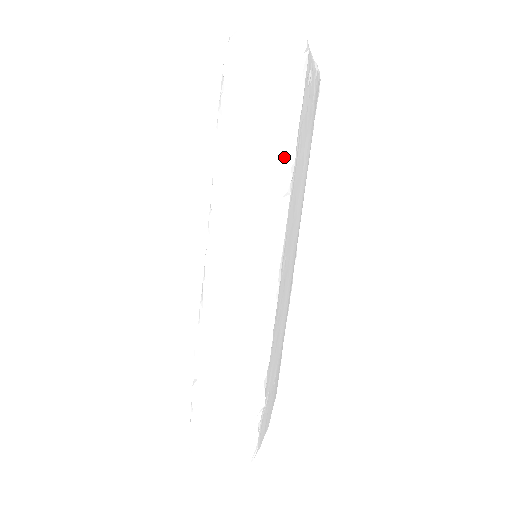
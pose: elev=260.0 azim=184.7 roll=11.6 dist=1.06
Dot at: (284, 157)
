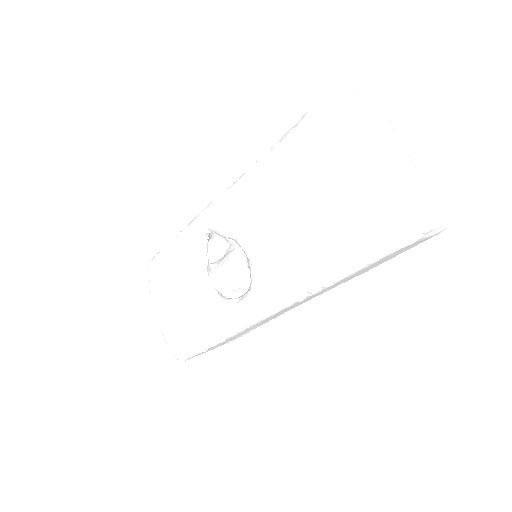
Dot at: occluded
